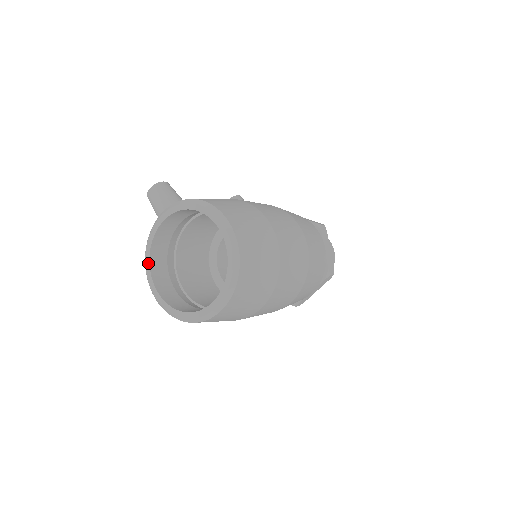
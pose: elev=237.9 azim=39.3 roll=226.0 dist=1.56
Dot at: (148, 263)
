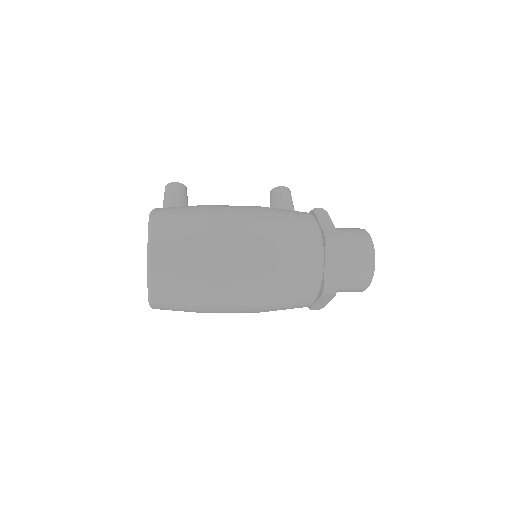
Dot at: occluded
